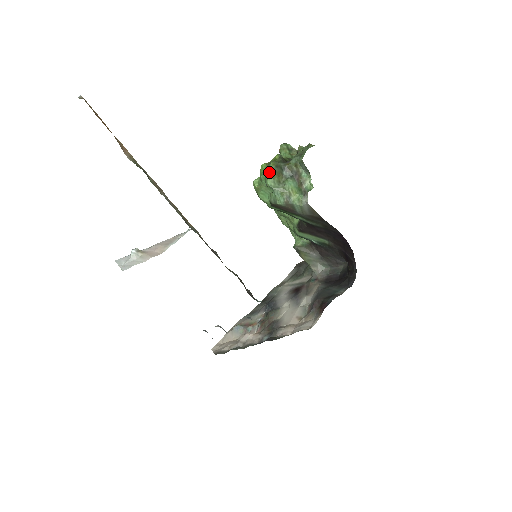
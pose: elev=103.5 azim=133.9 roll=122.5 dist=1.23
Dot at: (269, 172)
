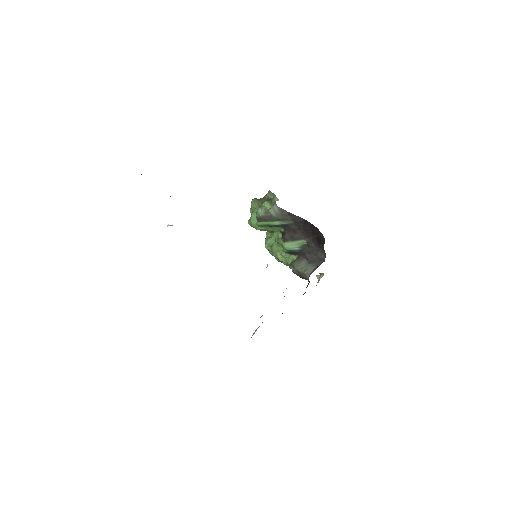
Dot at: (252, 202)
